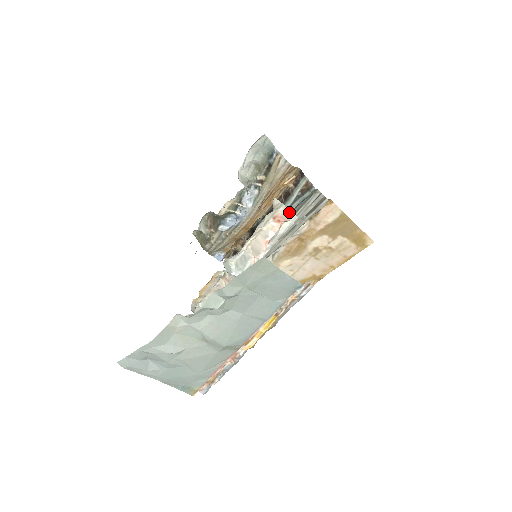
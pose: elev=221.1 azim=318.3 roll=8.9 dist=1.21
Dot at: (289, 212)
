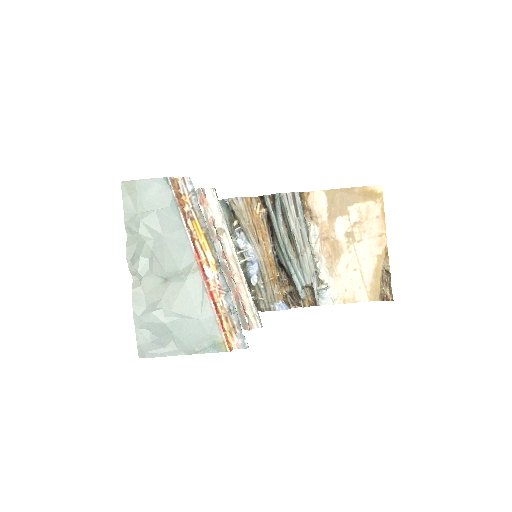
Dot at: (282, 225)
